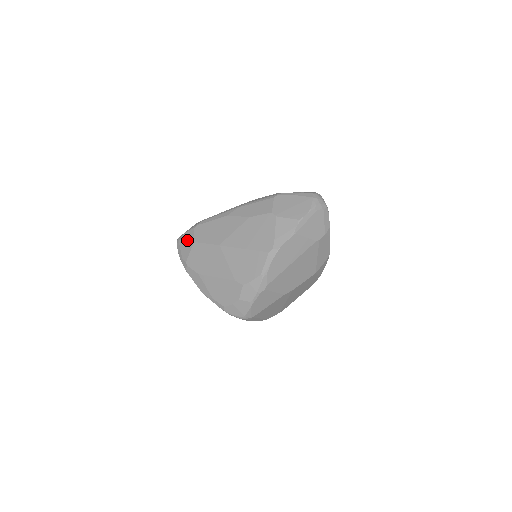
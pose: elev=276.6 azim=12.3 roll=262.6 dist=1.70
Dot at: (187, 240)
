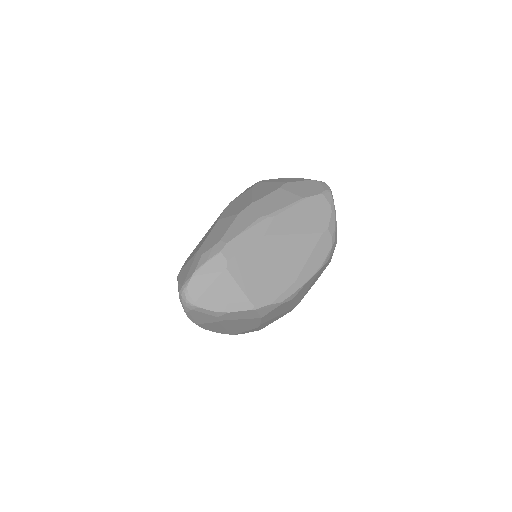
Dot at: occluded
